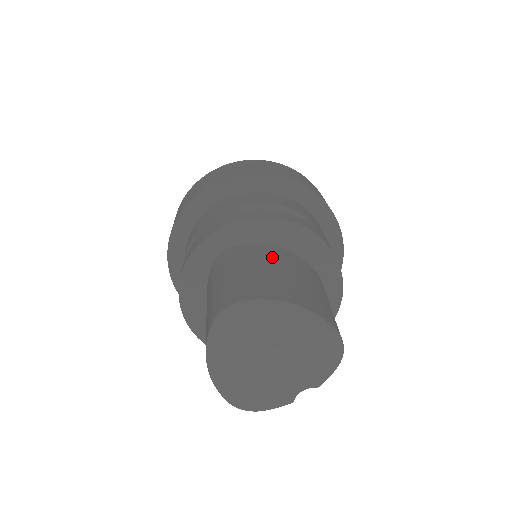
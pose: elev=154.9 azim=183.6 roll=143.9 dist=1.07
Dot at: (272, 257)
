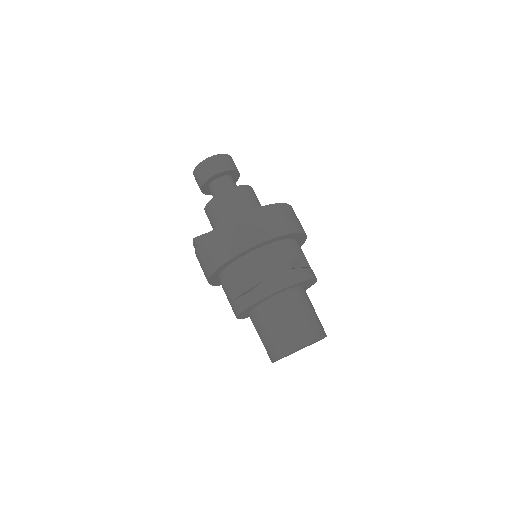
Dot at: (306, 299)
